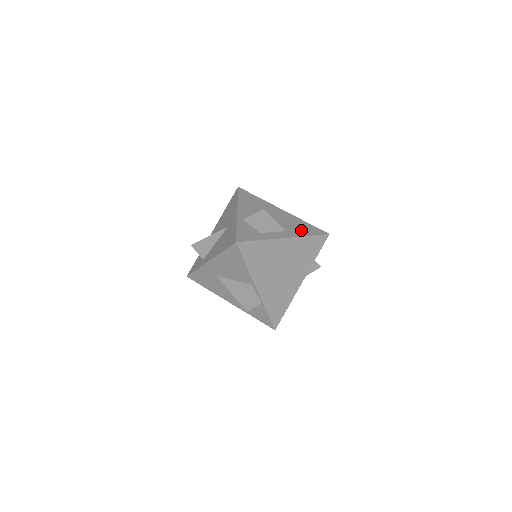
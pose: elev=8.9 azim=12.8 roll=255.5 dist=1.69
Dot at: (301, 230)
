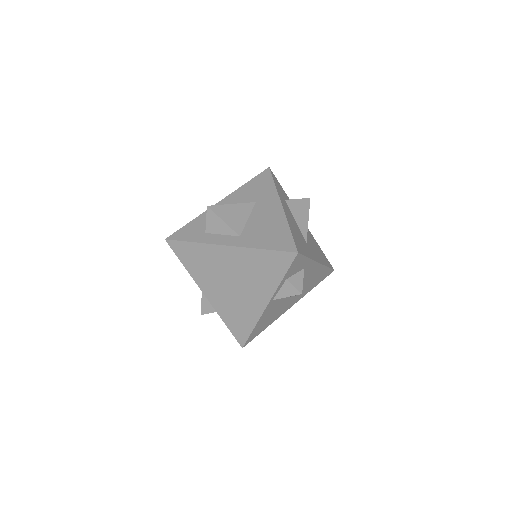
Dot at: (263, 238)
